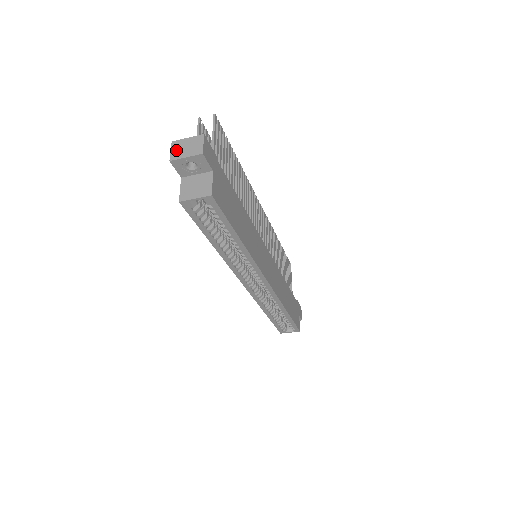
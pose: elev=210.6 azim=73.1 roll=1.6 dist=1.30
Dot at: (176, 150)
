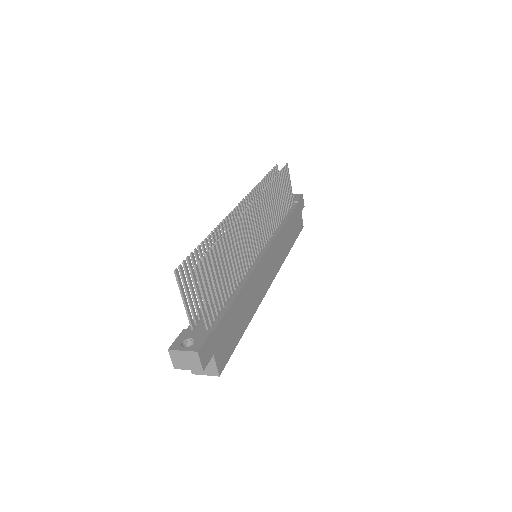
Dot at: (176, 360)
